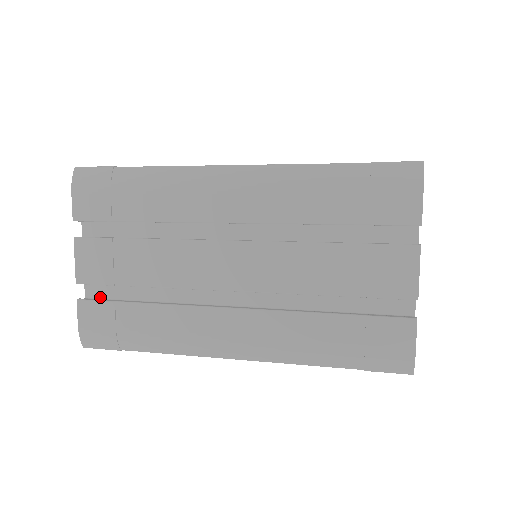
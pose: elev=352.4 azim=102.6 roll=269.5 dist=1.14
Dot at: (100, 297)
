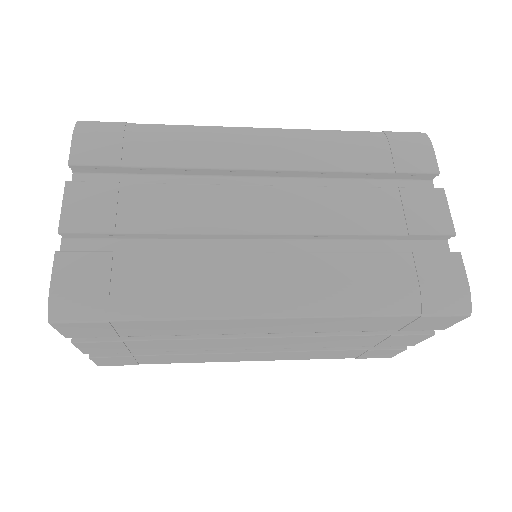
Dot at: occluded
